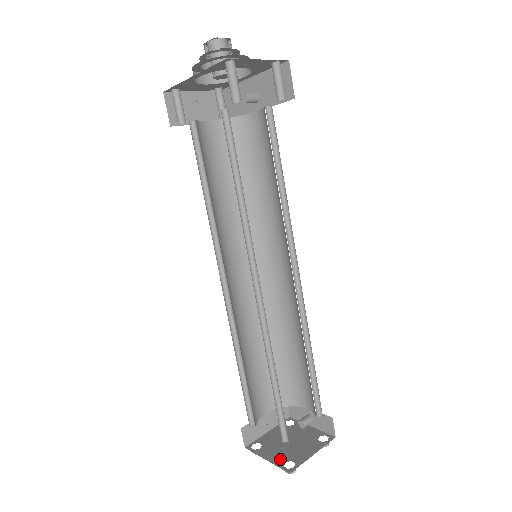
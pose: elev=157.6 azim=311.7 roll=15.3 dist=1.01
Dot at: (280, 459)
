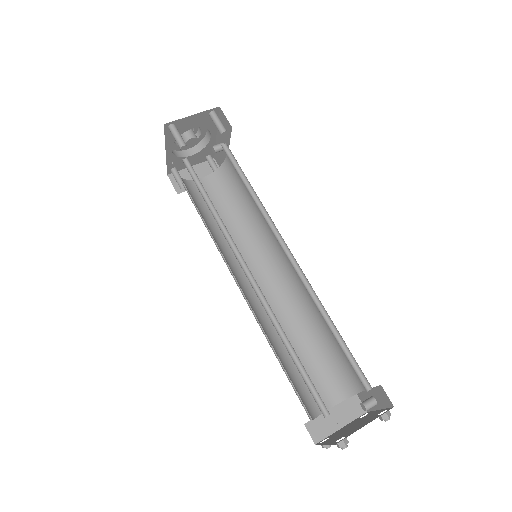
Dot at: (335, 439)
